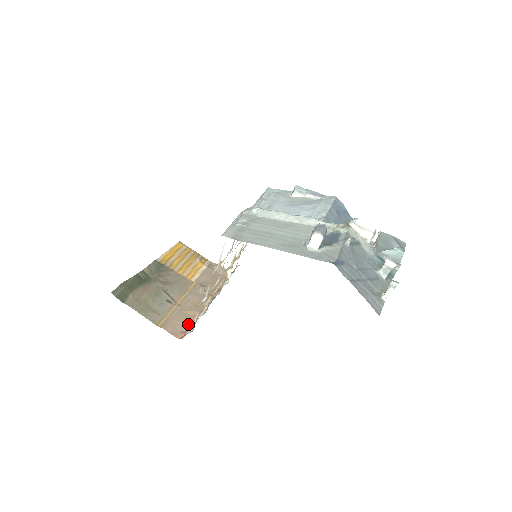
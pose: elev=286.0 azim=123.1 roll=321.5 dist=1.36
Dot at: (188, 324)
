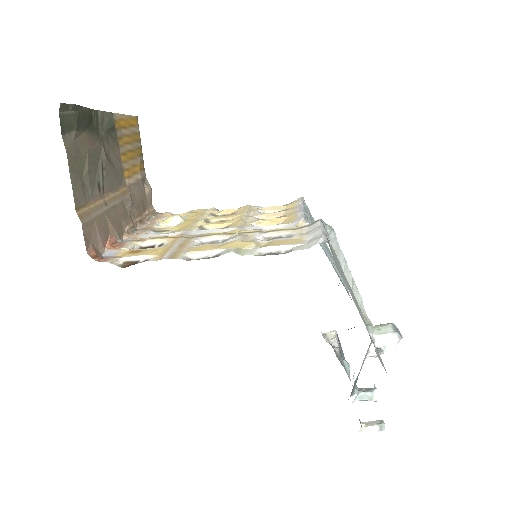
Dot at: (103, 241)
